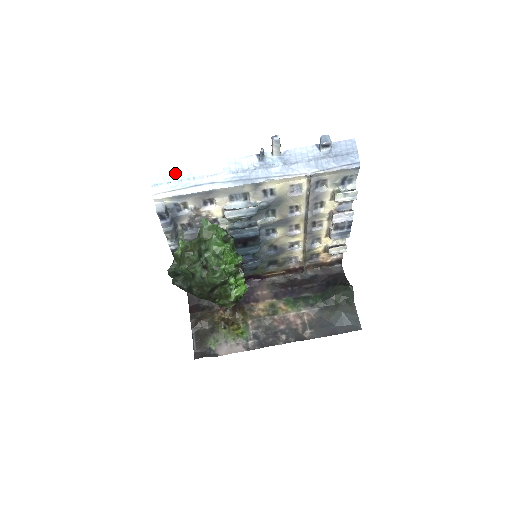
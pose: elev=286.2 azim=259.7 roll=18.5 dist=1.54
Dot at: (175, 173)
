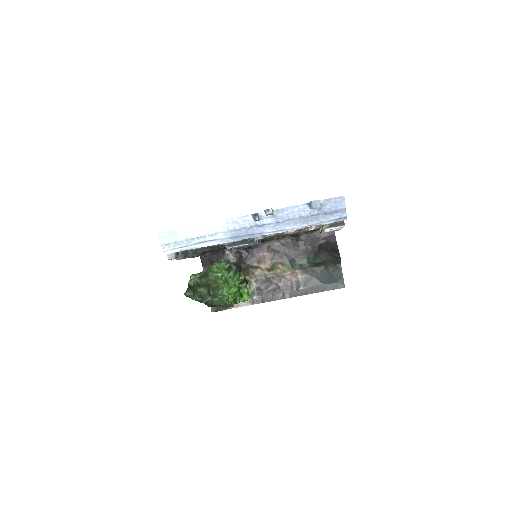
Dot at: (180, 234)
